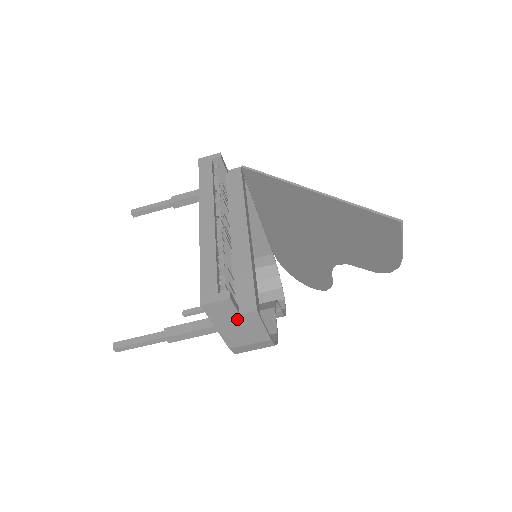
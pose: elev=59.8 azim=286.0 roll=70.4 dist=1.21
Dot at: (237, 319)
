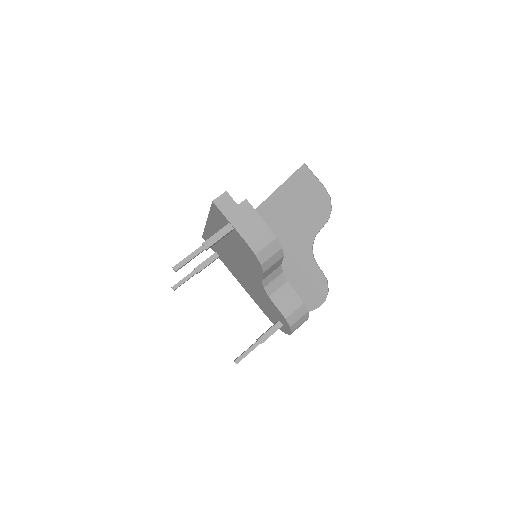
Dot at: (238, 210)
